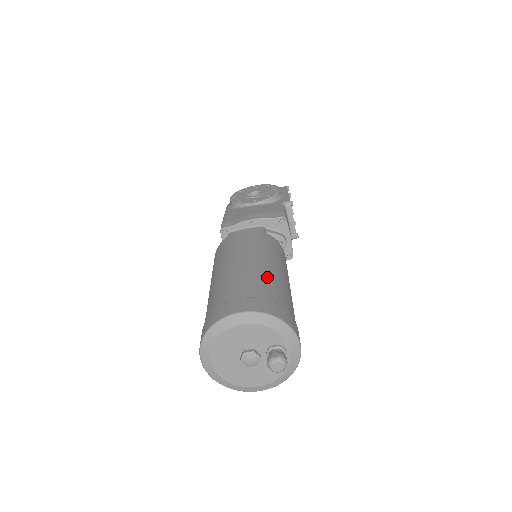
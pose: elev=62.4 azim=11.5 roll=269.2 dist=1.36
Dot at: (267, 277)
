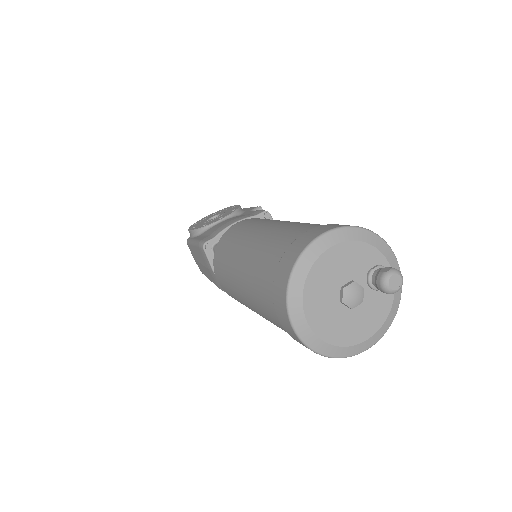
Dot at: occluded
